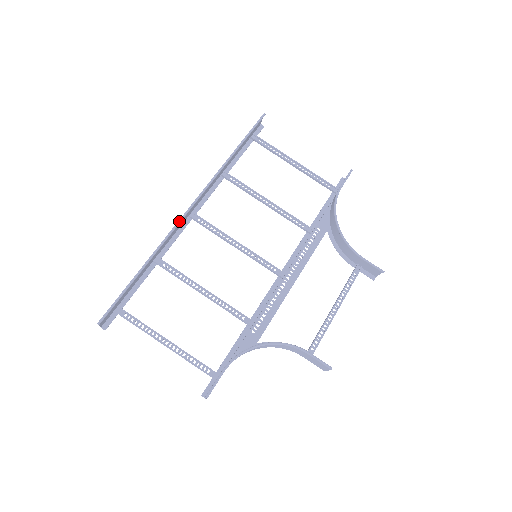
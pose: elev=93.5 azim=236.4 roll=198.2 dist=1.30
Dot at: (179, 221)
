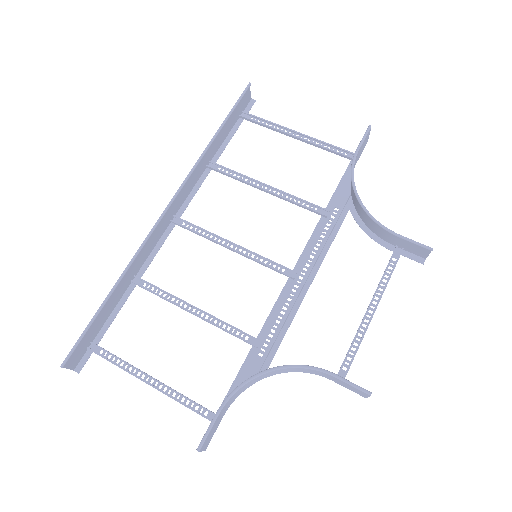
Dot at: (153, 228)
